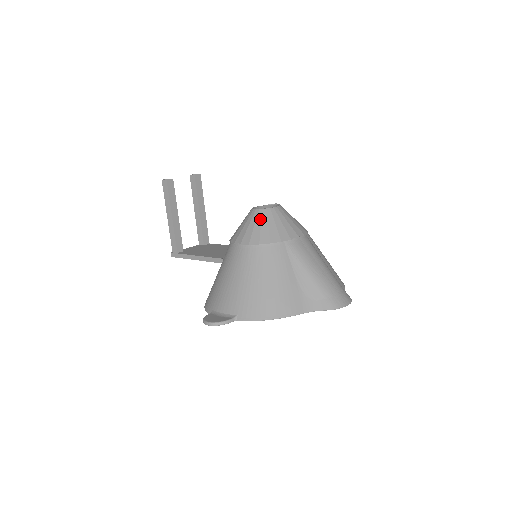
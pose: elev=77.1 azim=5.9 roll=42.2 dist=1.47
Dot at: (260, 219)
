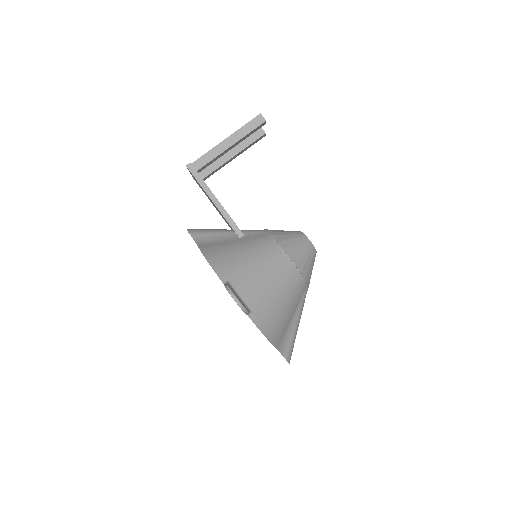
Dot at: (310, 253)
